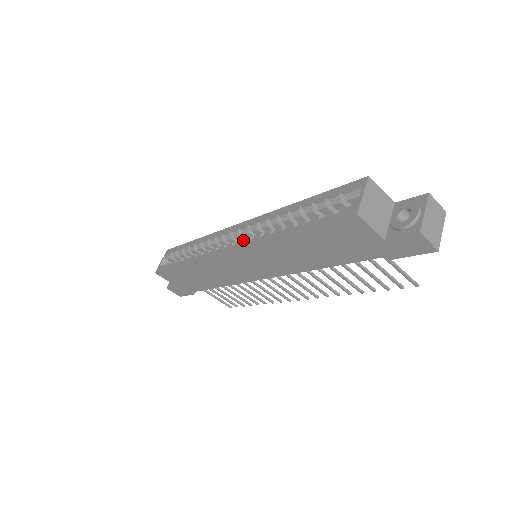
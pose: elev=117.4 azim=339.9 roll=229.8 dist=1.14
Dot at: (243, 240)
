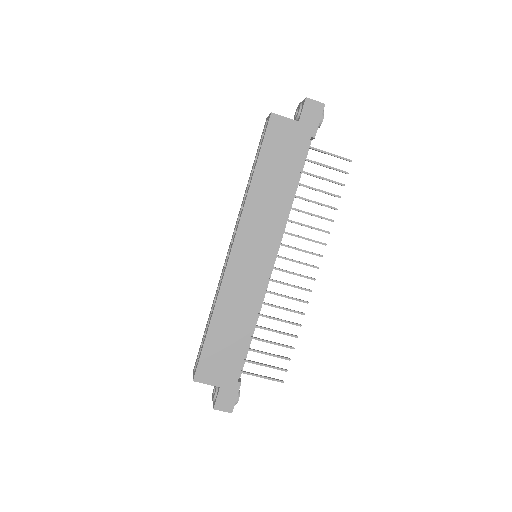
Dot at: occluded
